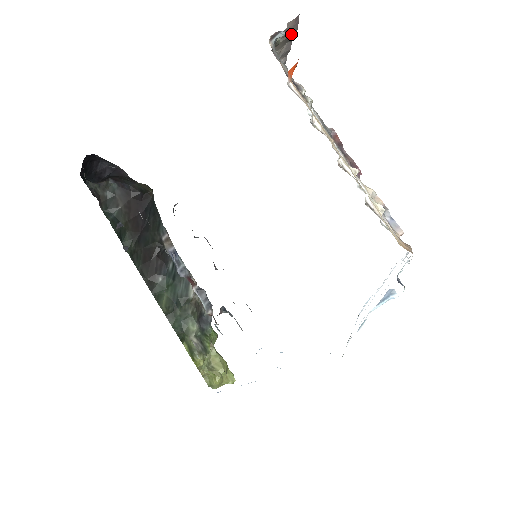
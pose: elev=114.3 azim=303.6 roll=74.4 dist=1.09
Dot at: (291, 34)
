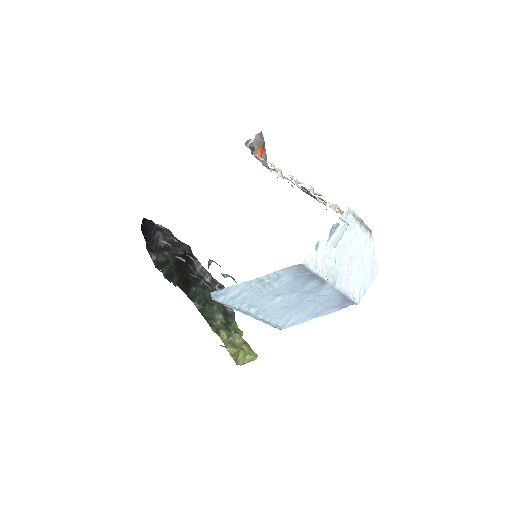
Dot at: (261, 144)
